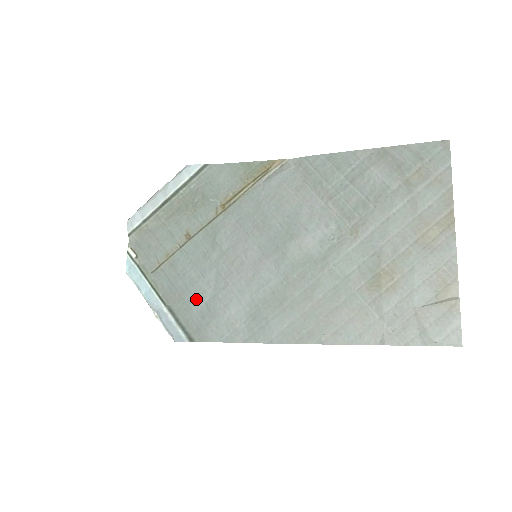
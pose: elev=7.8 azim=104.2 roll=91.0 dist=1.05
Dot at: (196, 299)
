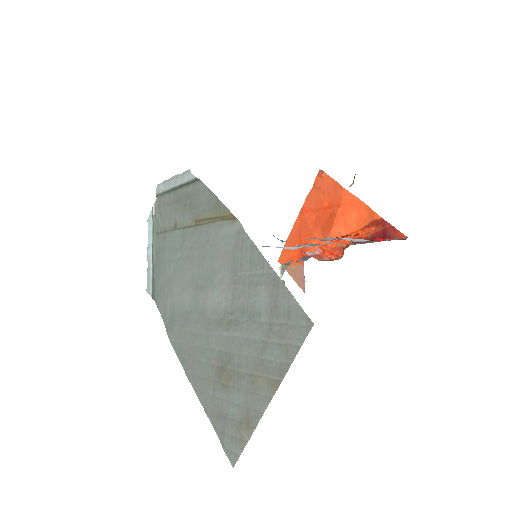
Dot at: (162, 274)
